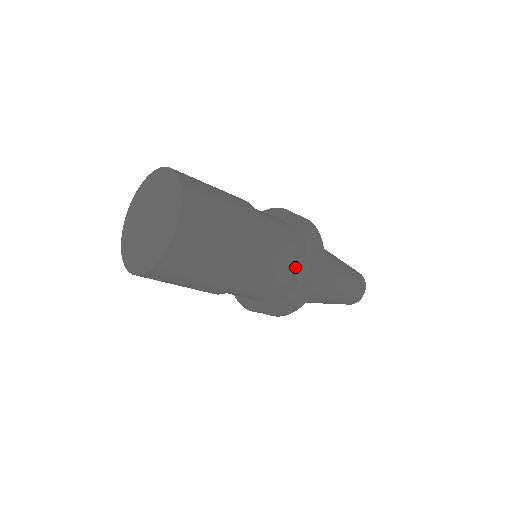
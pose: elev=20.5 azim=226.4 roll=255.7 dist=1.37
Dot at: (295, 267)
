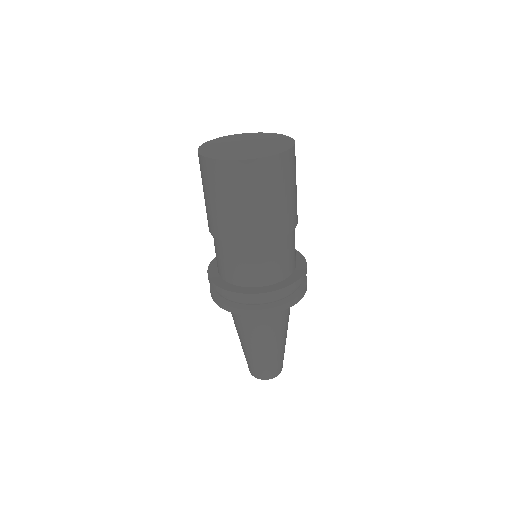
Dot at: (282, 282)
